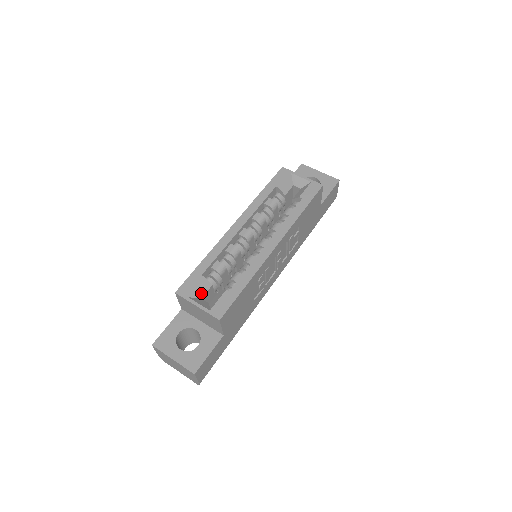
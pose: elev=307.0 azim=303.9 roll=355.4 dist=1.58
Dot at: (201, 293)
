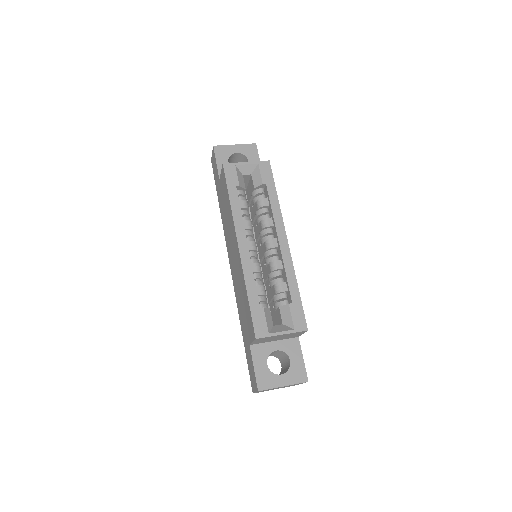
Dot at: (270, 322)
